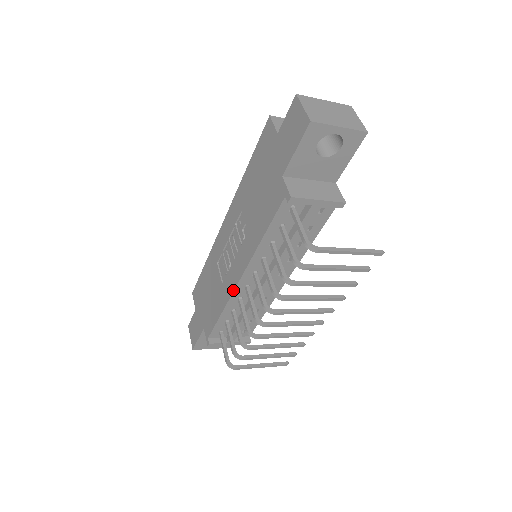
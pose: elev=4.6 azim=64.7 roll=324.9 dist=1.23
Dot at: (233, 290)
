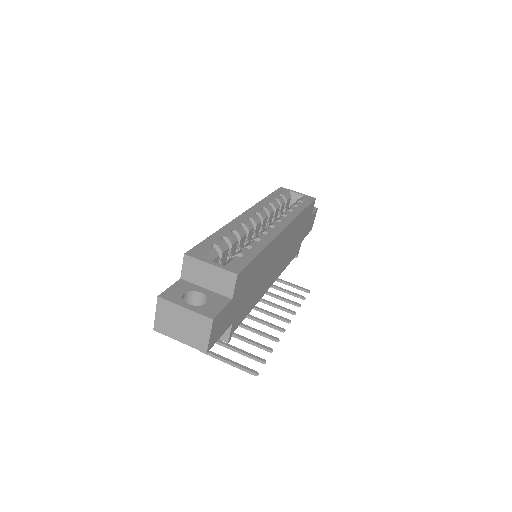
Dot at: occluded
